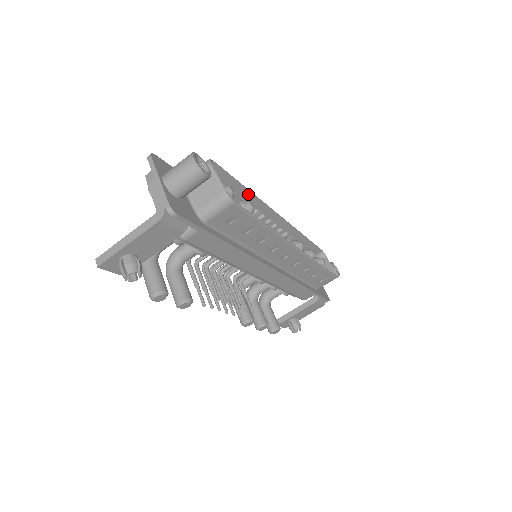
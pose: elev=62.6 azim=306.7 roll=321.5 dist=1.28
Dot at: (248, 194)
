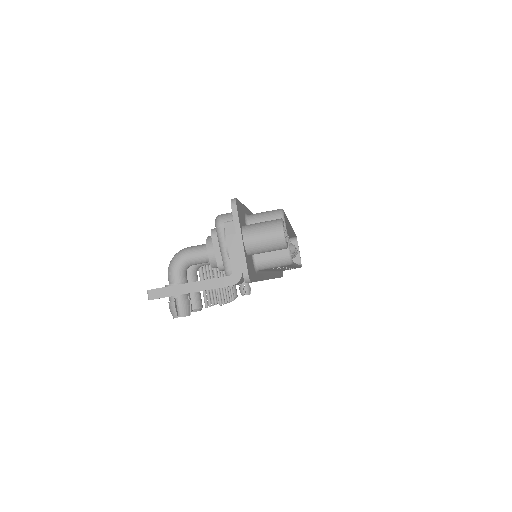
Dot at: occluded
